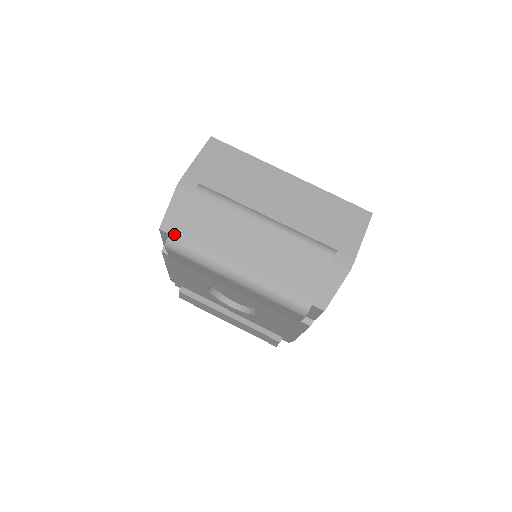
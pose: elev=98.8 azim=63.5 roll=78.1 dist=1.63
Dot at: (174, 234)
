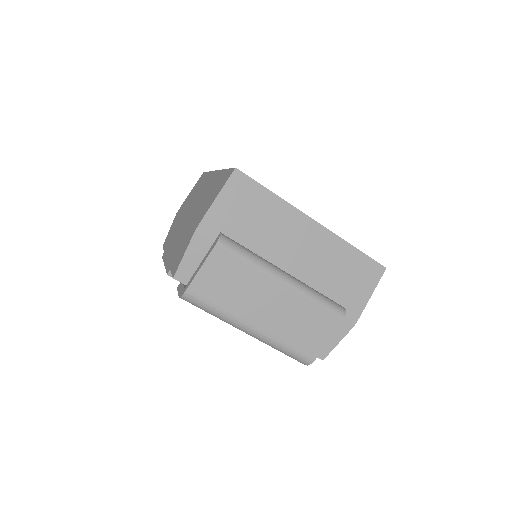
Dot at: (191, 291)
